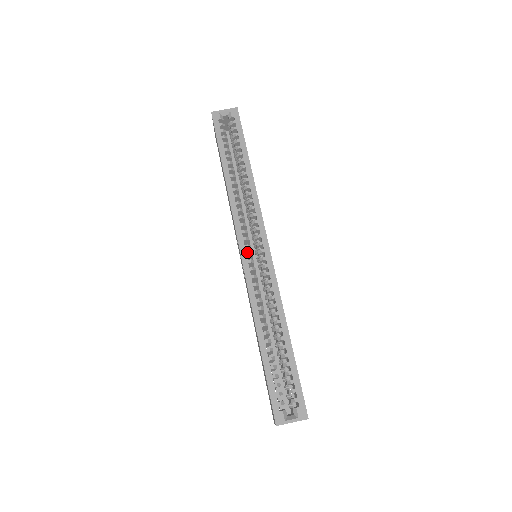
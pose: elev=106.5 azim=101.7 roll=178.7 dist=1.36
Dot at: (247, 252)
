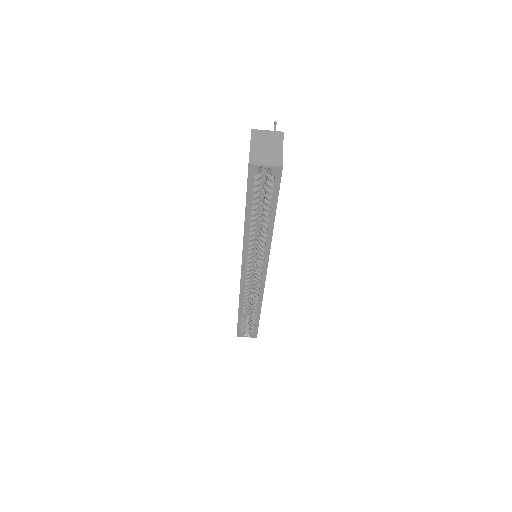
Dot at: (247, 274)
